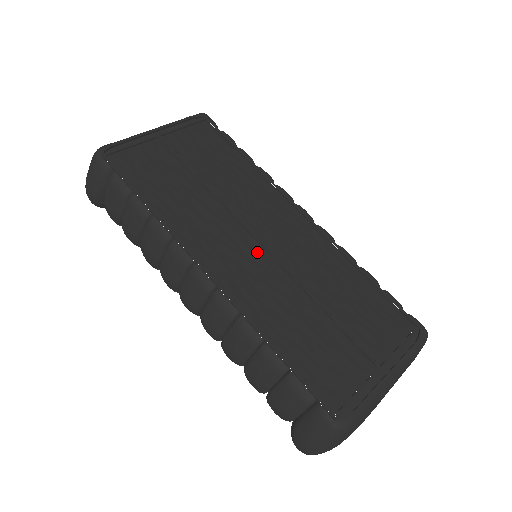
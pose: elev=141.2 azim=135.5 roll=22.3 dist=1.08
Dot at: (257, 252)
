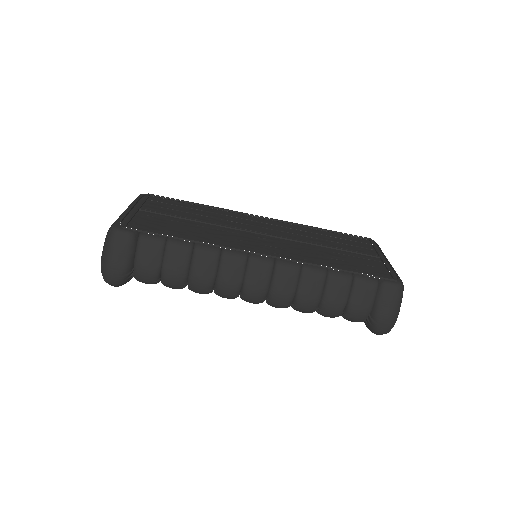
Dot at: (269, 239)
